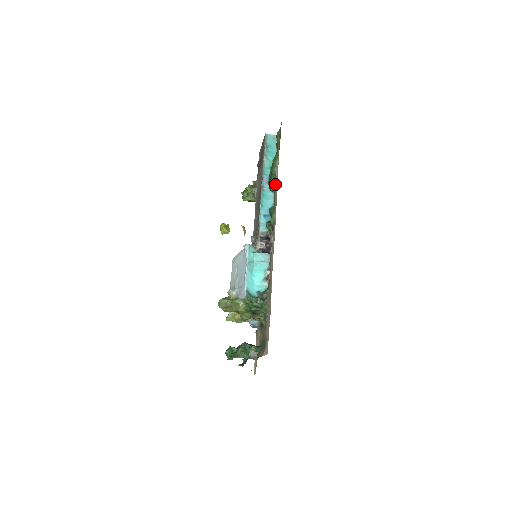
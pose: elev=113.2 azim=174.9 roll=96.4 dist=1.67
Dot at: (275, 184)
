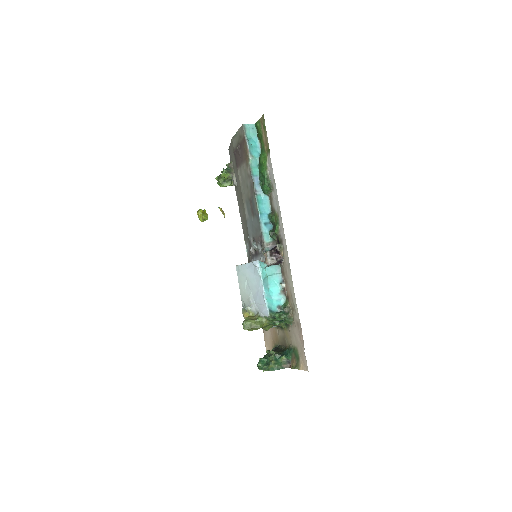
Dot at: (271, 189)
